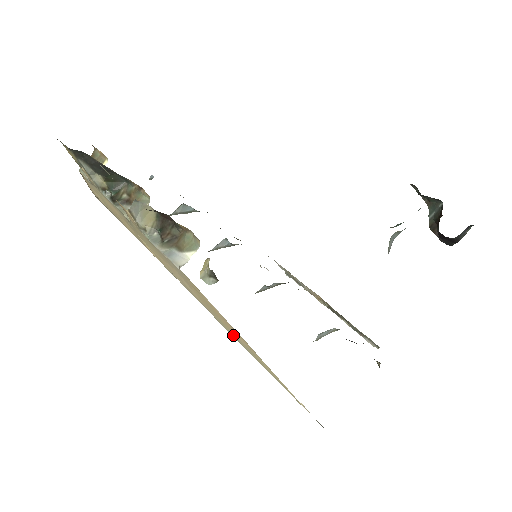
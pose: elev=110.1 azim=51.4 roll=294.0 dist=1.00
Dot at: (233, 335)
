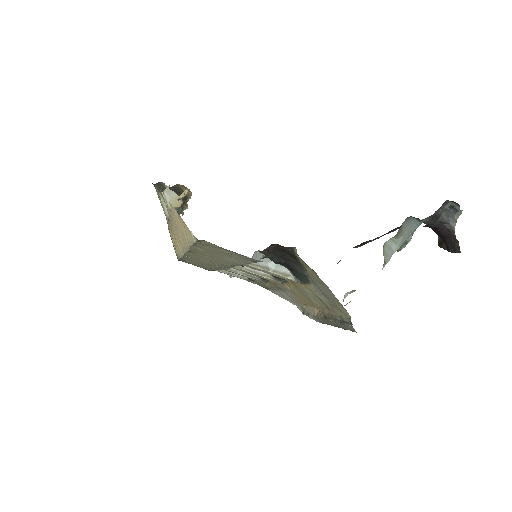
Dot at: (186, 242)
